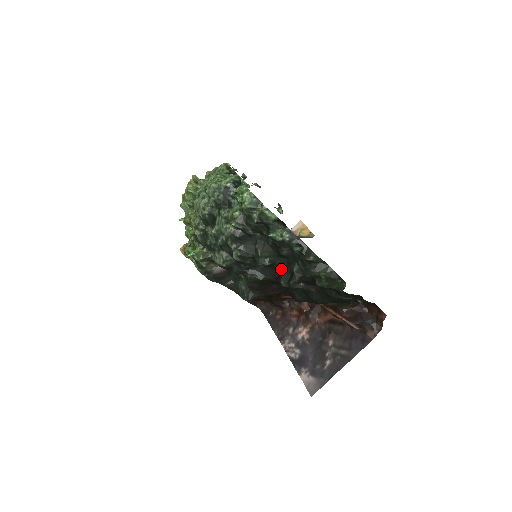
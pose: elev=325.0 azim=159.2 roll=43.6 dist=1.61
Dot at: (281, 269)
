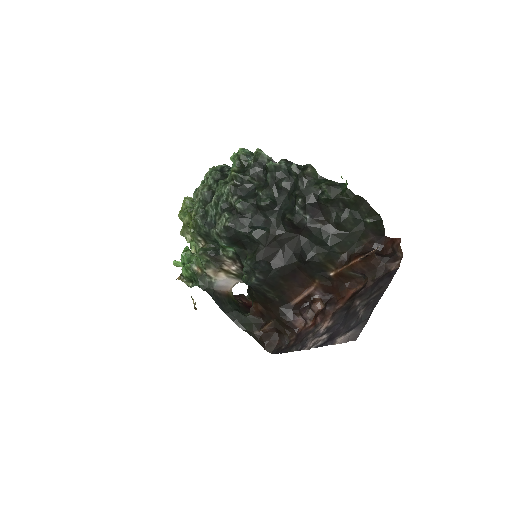
Dot at: (284, 208)
